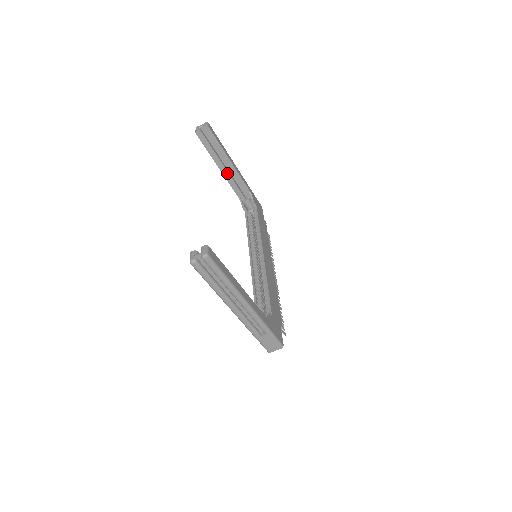
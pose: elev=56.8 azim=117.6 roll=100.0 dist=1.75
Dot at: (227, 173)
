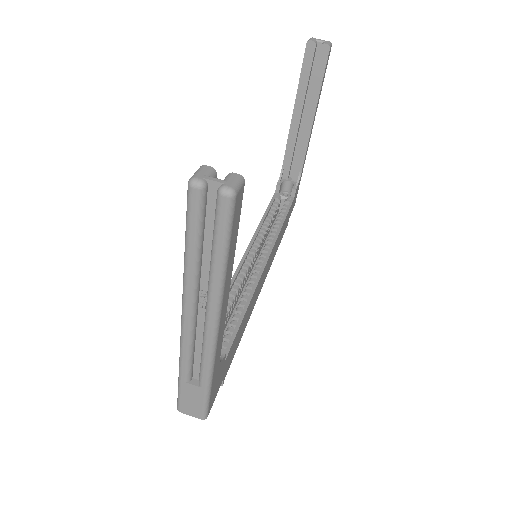
Dot at: (296, 128)
